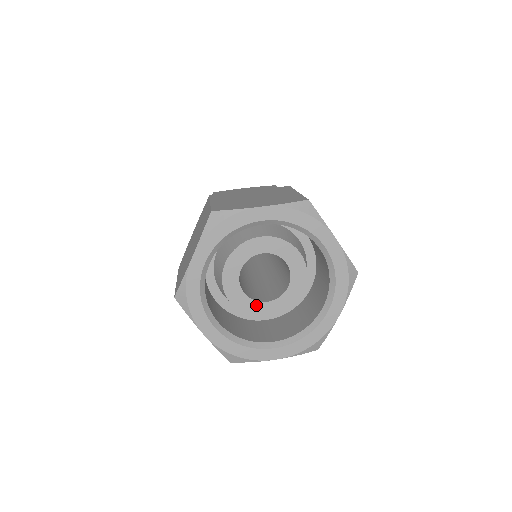
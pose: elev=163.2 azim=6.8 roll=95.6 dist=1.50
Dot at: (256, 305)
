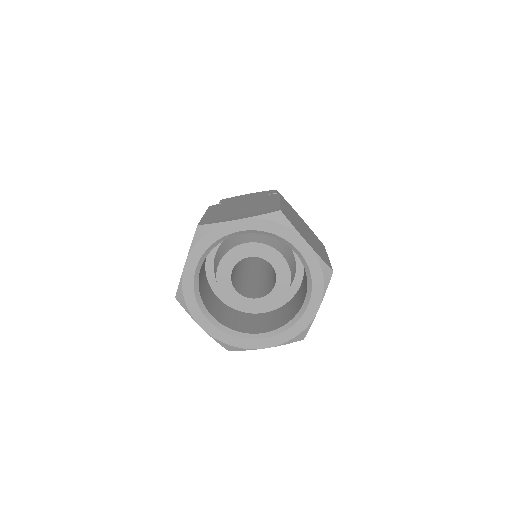
Dot at: (229, 285)
